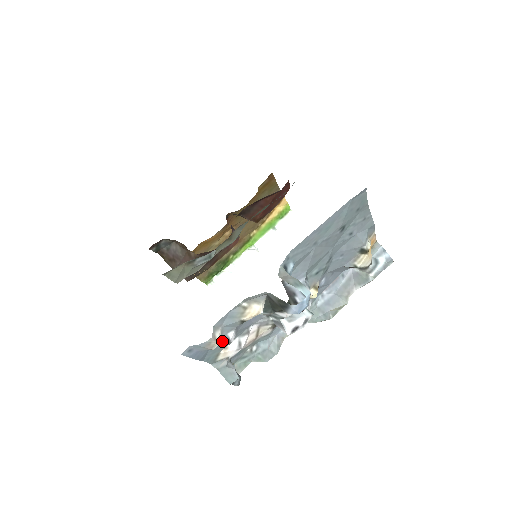
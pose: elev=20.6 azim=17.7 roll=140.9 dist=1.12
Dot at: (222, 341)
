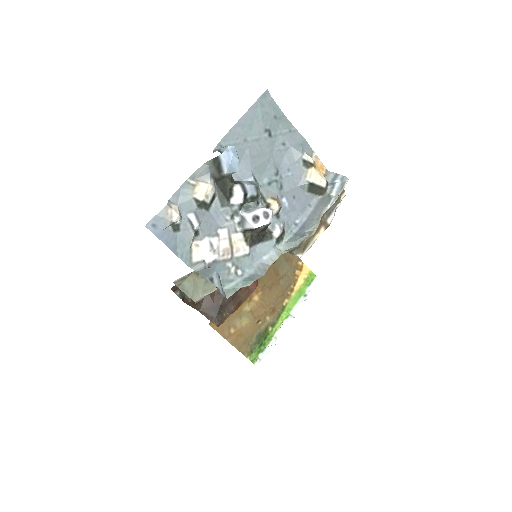
Dot at: (185, 224)
